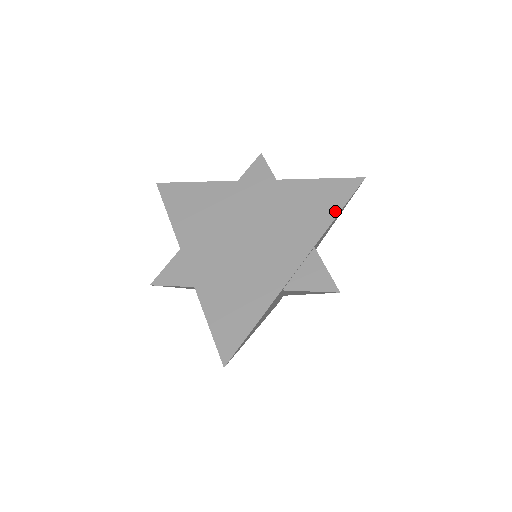
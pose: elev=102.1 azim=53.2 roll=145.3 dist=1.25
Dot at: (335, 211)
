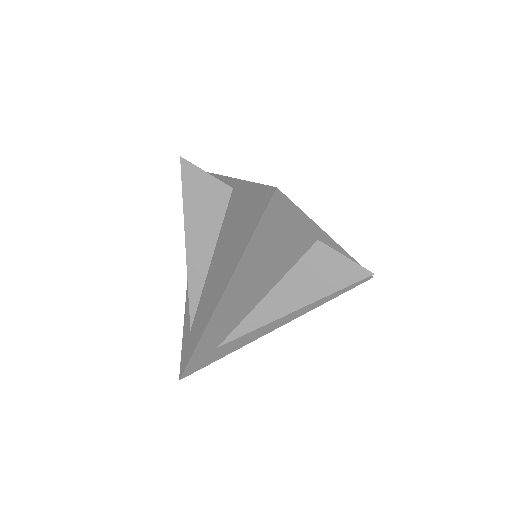
Dot at: occluded
